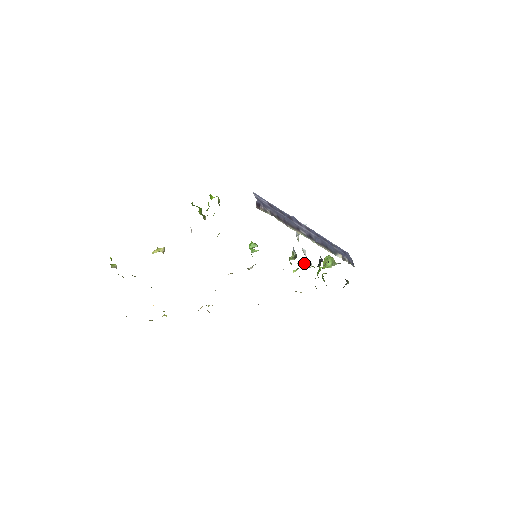
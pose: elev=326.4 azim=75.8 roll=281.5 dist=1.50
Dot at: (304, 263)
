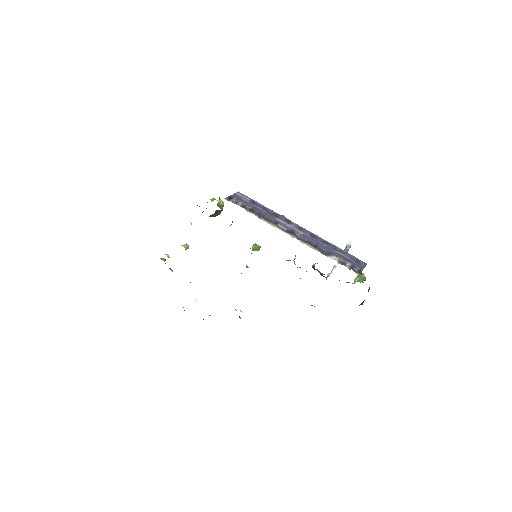
Dot at: occluded
